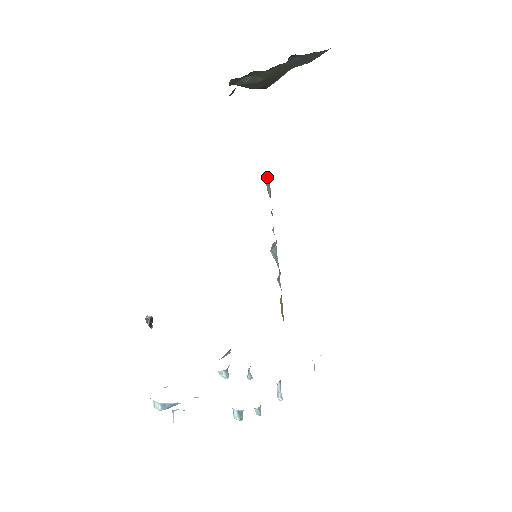
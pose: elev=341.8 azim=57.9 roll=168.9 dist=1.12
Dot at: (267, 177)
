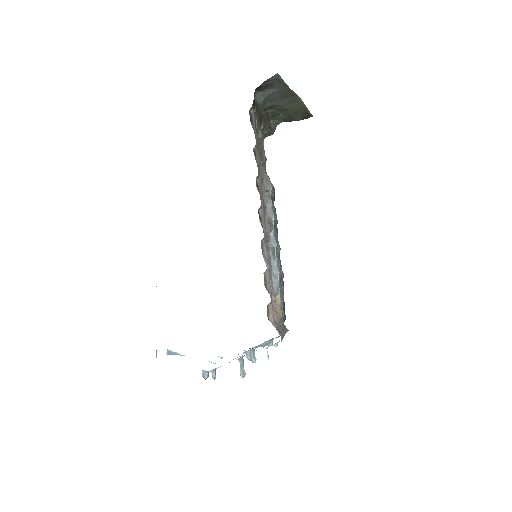
Dot at: (266, 191)
